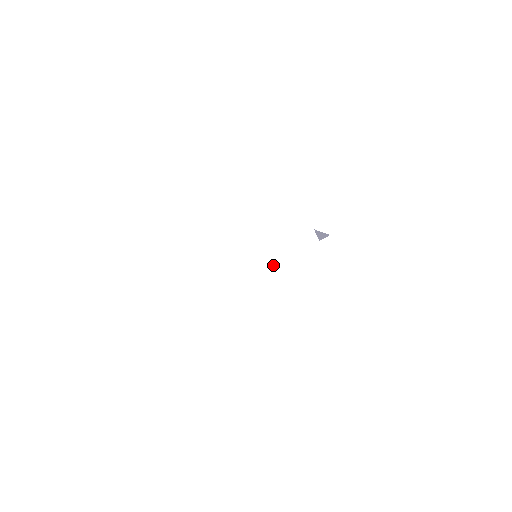
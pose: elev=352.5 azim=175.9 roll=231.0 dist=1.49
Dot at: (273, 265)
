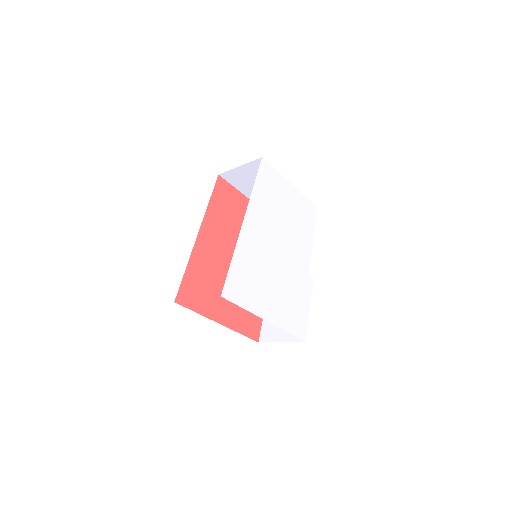
Dot at: (284, 262)
